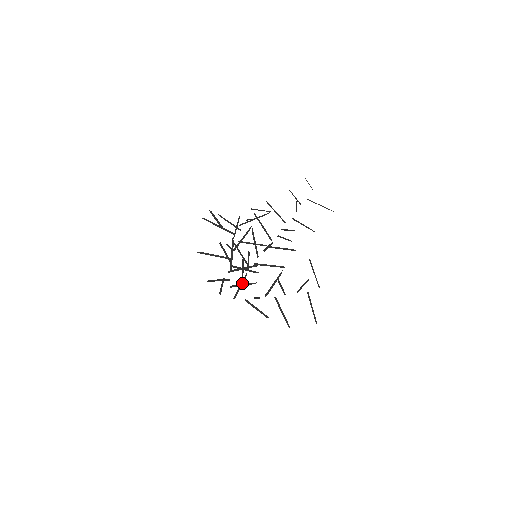
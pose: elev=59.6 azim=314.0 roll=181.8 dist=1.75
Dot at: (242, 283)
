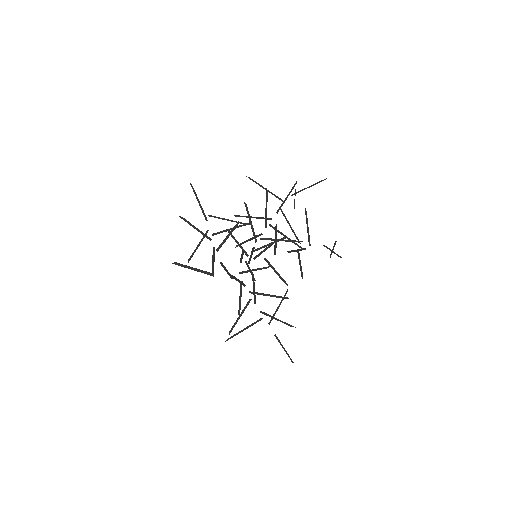
Dot at: occluded
